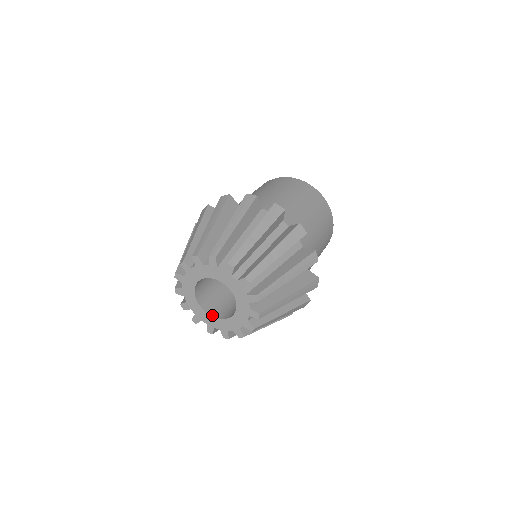
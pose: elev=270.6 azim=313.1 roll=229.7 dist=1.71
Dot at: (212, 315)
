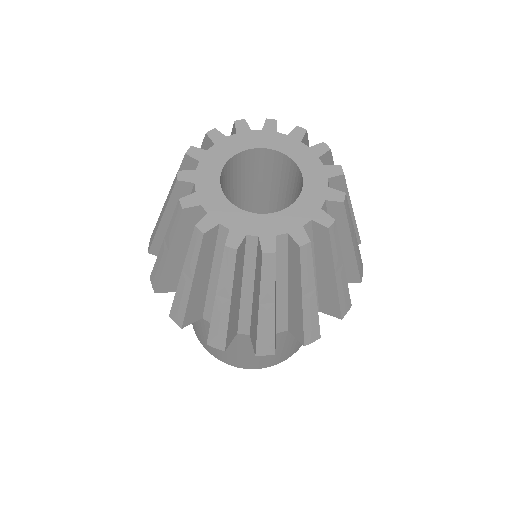
Dot at: (263, 214)
